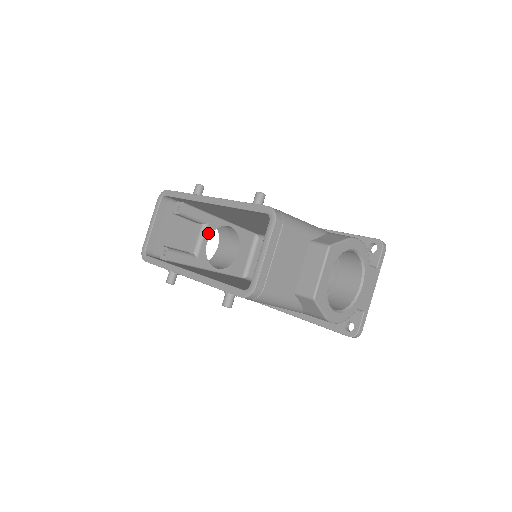
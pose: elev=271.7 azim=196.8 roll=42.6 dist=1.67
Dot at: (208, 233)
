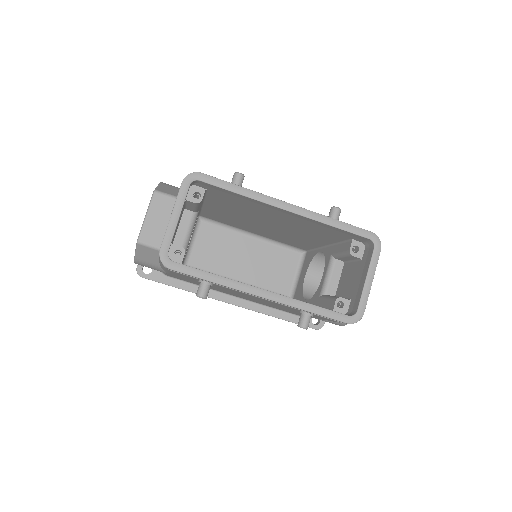
Dot at: (195, 222)
